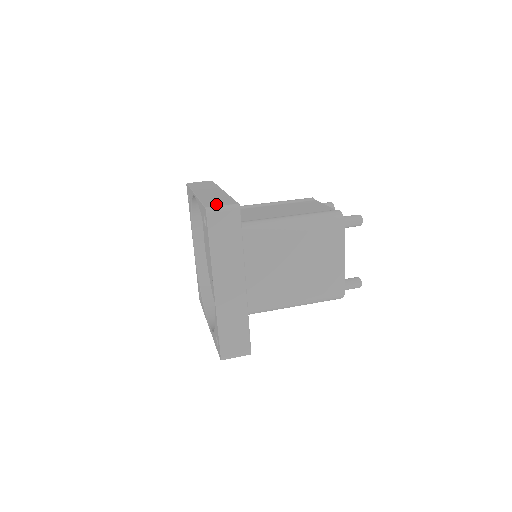
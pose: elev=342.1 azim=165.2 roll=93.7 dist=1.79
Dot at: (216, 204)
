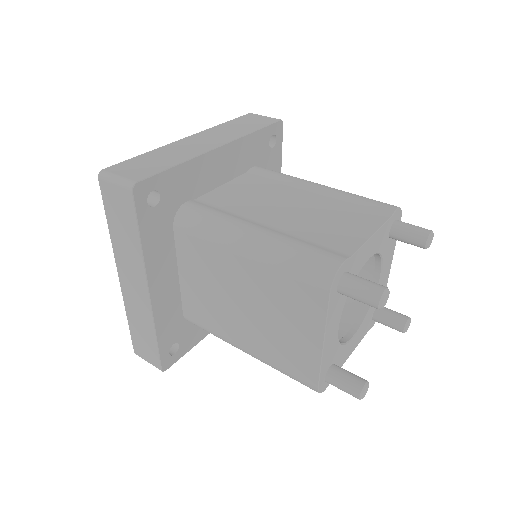
Dot at: (123, 169)
